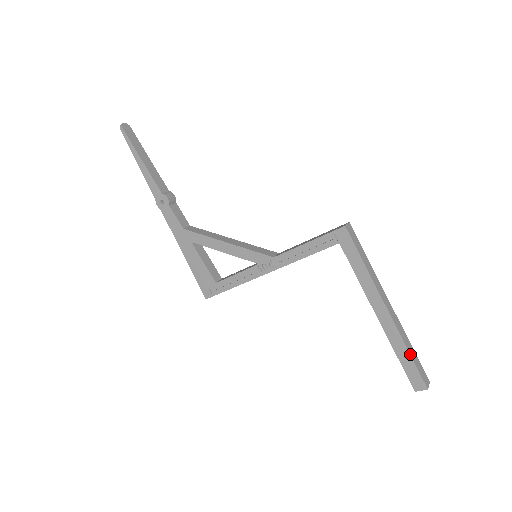
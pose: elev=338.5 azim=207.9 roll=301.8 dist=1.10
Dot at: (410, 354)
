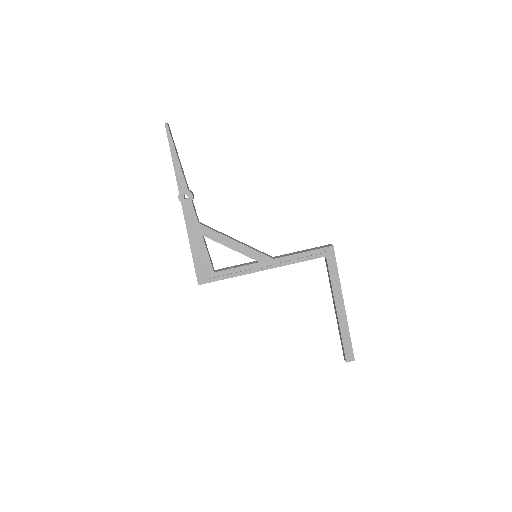
Dot at: occluded
